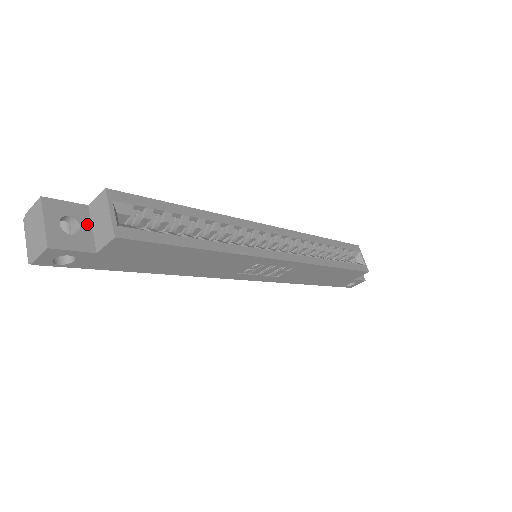
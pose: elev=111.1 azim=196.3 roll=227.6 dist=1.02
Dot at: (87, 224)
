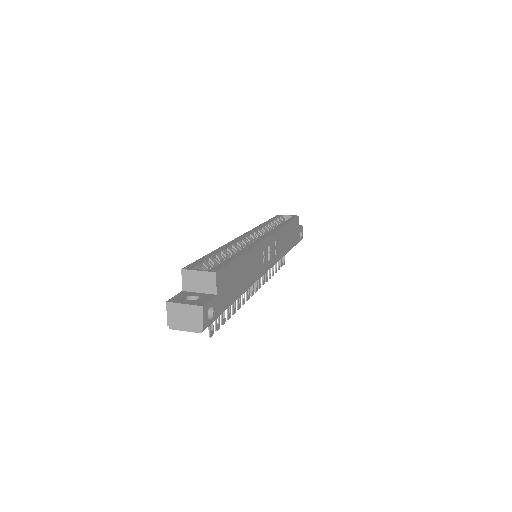
Dot at: (195, 294)
